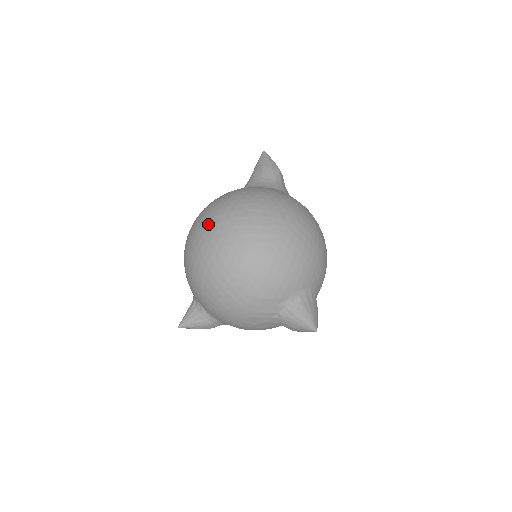
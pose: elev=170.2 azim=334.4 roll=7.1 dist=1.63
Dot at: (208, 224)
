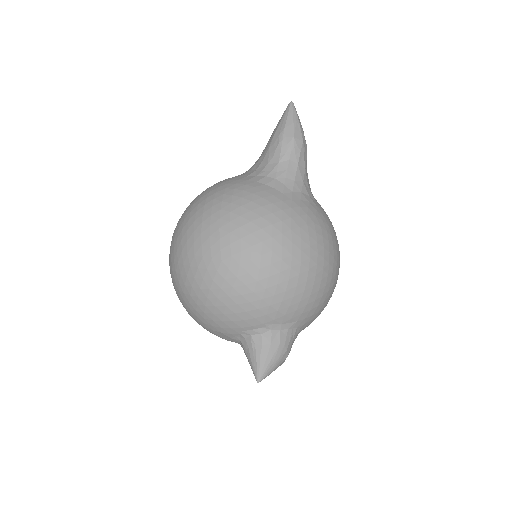
Dot at: (172, 236)
